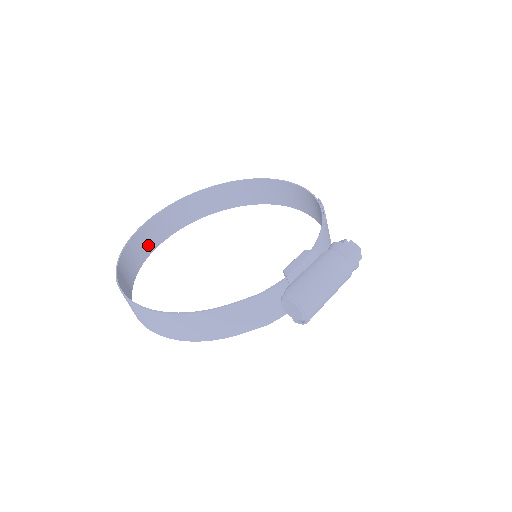
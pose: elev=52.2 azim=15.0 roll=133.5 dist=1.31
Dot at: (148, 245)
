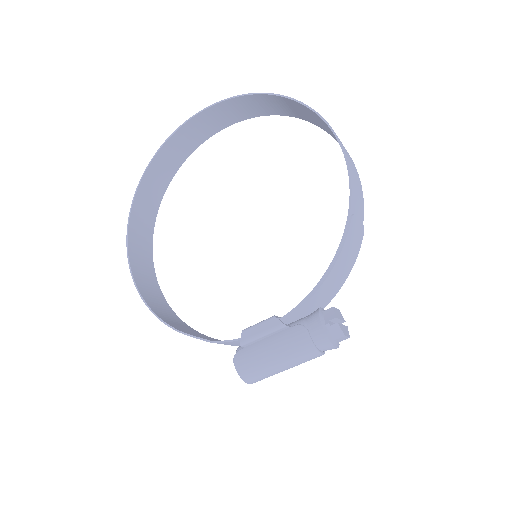
Dot at: (185, 148)
